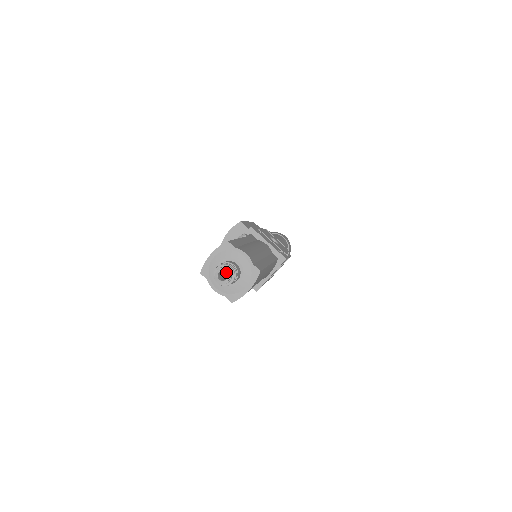
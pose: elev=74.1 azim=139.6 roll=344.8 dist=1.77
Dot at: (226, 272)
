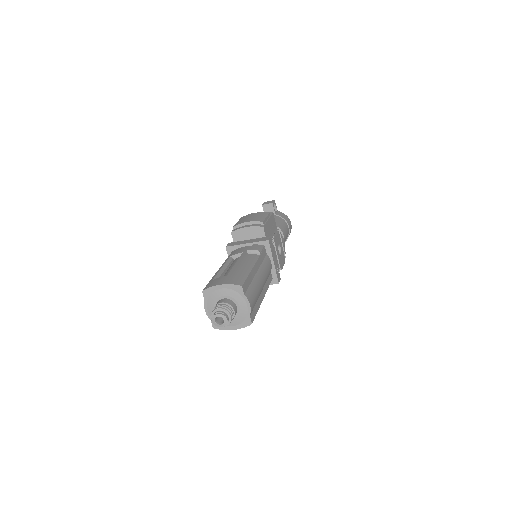
Dot at: (224, 320)
